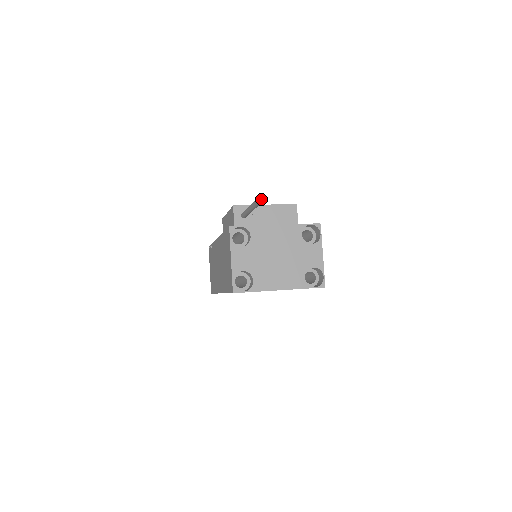
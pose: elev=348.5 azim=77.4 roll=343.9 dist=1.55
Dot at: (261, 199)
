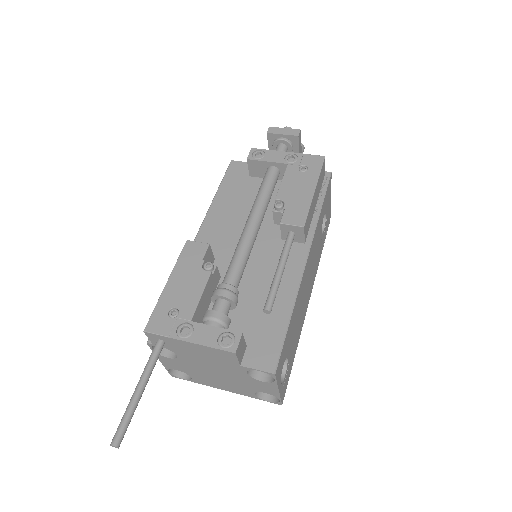
Dot at: (116, 447)
